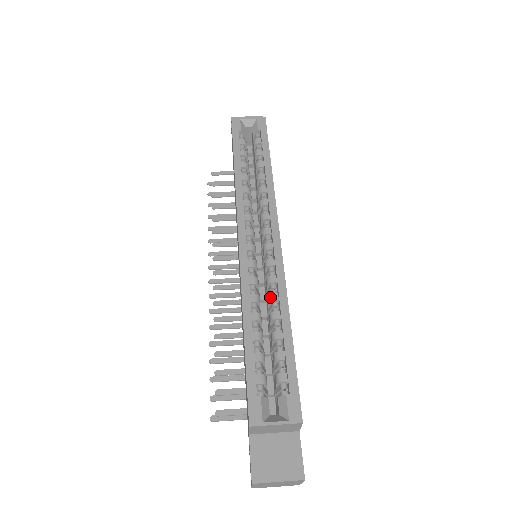
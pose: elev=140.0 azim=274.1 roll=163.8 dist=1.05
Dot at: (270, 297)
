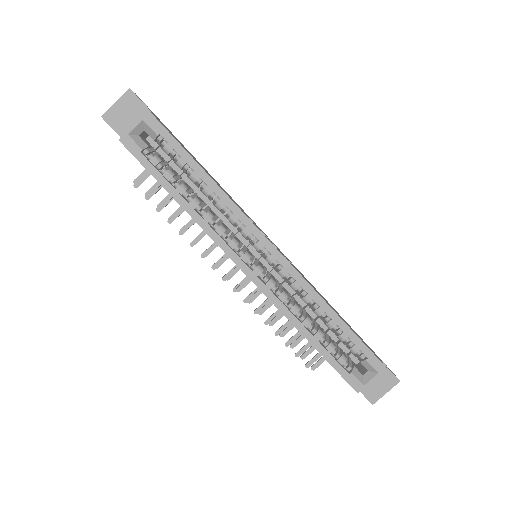
Dot at: (305, 301)
